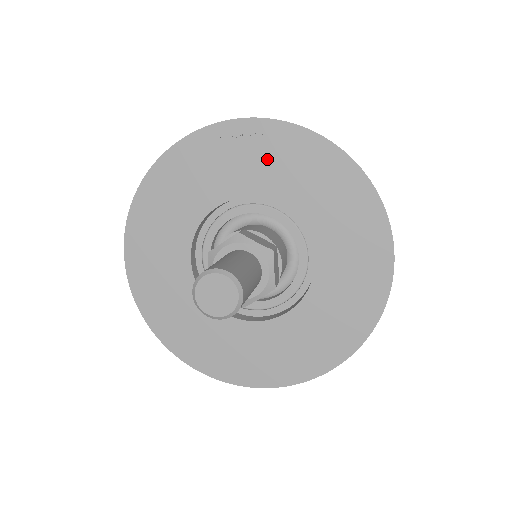
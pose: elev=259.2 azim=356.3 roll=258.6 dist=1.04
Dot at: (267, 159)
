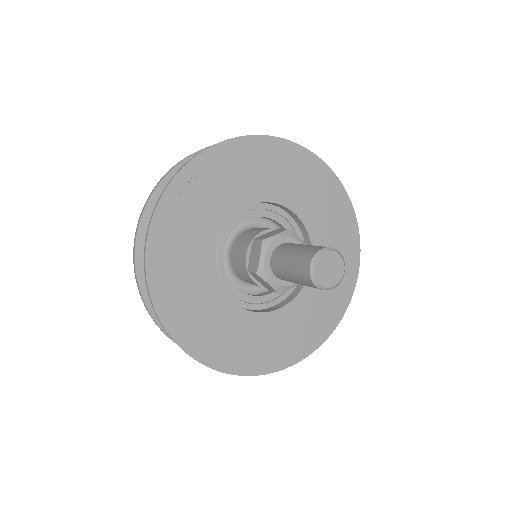
Dot at: (217, 185)
